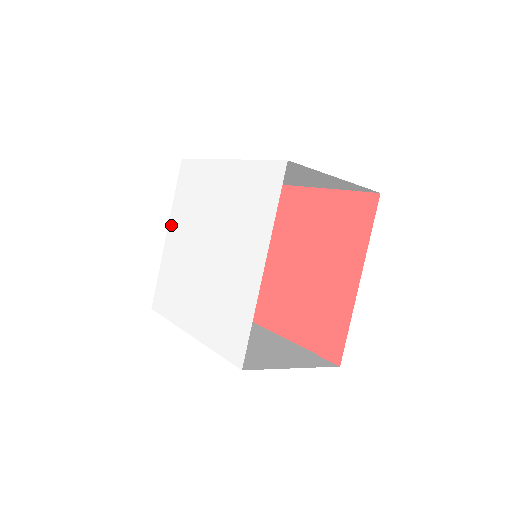
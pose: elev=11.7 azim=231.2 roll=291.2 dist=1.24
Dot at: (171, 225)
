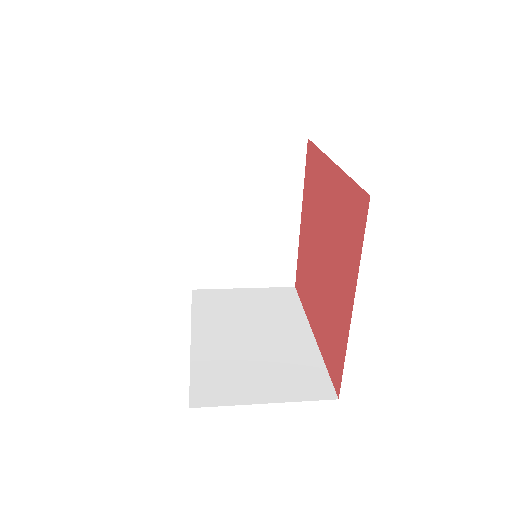
Dot at: occluded
